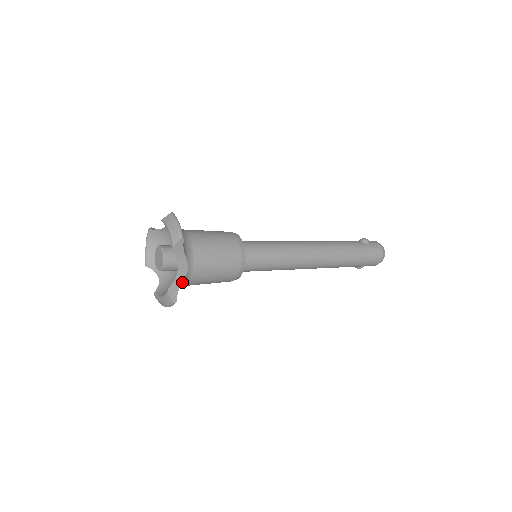
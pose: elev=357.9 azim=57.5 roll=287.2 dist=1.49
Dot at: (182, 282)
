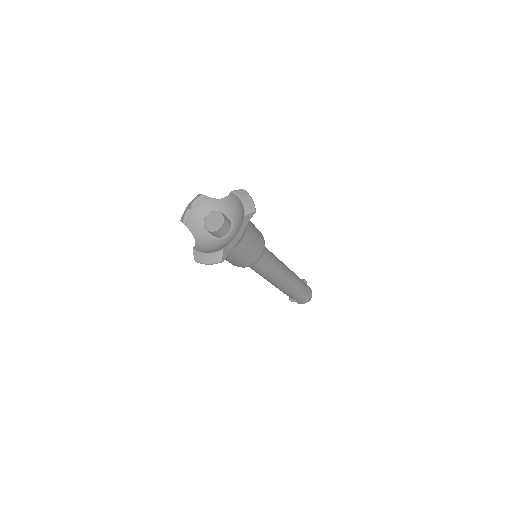
Dot at: (231, 247)
